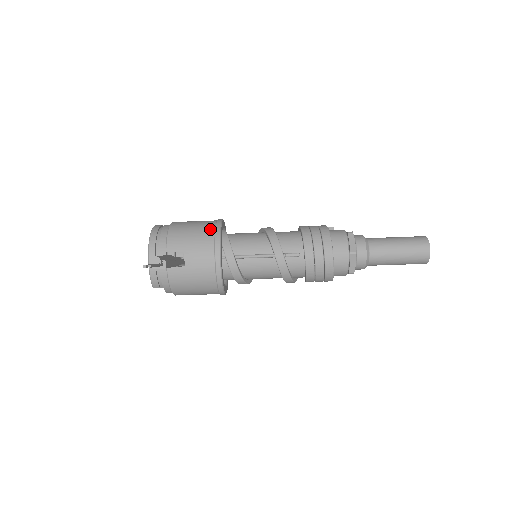
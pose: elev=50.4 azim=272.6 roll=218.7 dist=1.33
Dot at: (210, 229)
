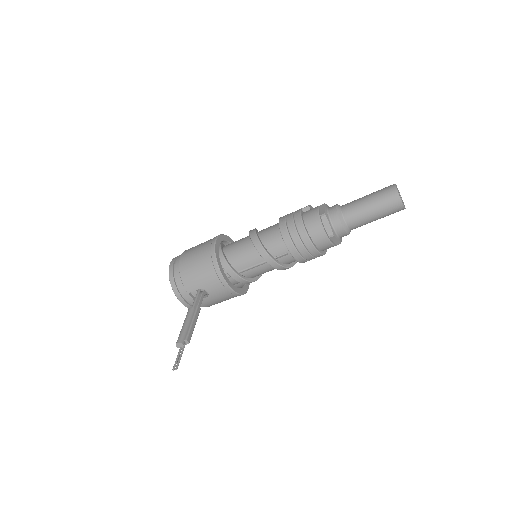
Dot at: (209, 263)
